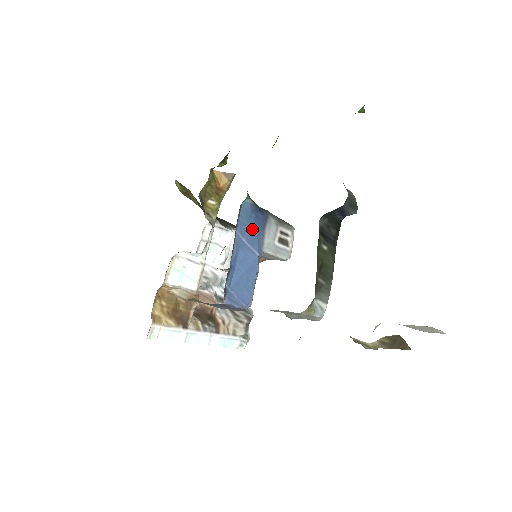
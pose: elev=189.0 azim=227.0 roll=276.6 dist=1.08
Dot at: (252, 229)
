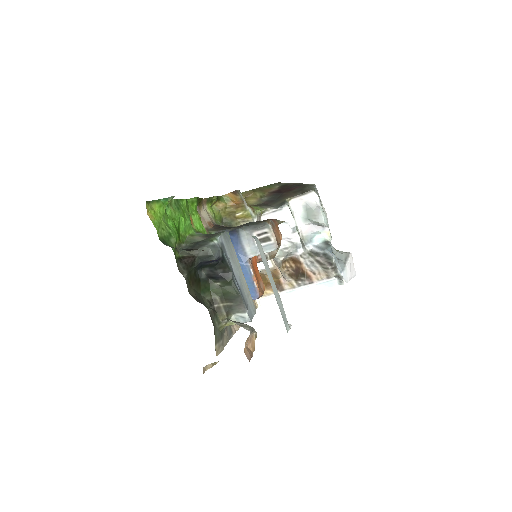
Dot at: occluded
